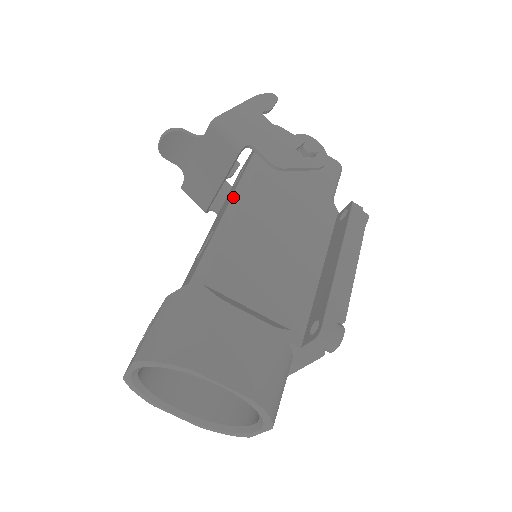
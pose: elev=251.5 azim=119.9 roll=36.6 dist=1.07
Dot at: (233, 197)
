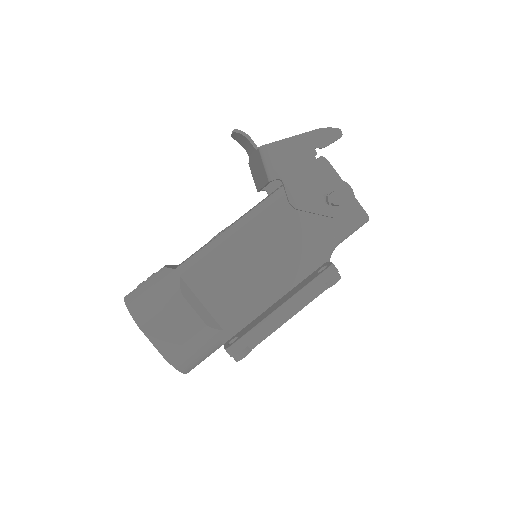
Dot at: (245, 216)
